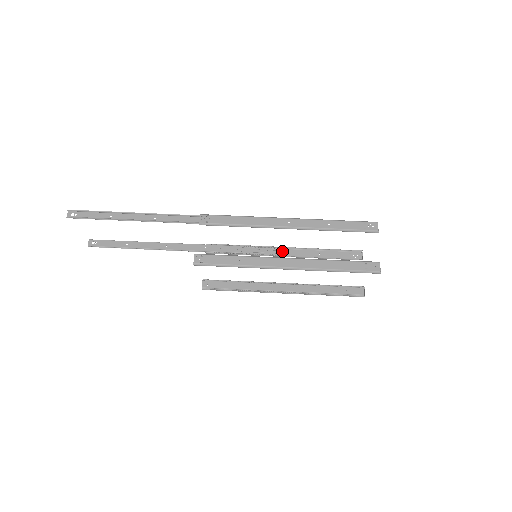
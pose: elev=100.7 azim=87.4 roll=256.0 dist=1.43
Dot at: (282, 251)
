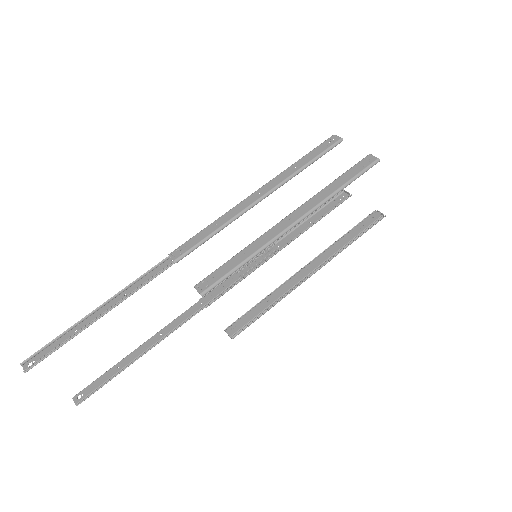
Dot at: (275, 247)
